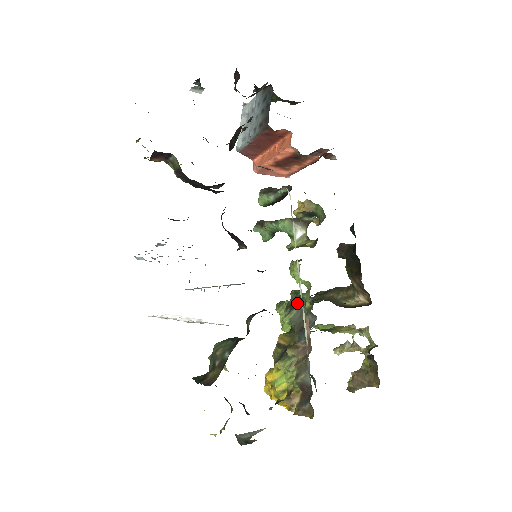
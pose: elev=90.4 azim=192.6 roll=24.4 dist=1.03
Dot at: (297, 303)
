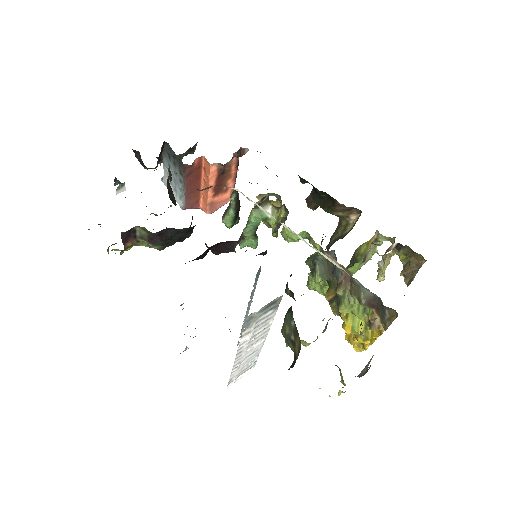
Dot at: (314, 260)
